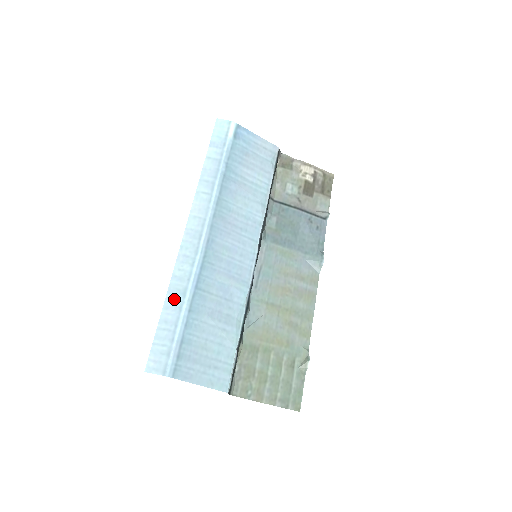
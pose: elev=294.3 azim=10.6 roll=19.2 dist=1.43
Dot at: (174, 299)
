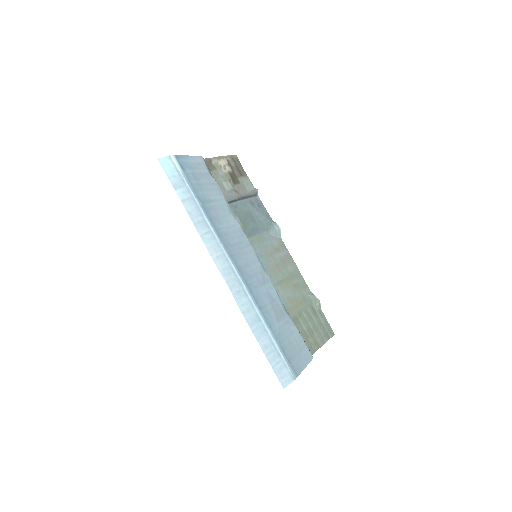
Dot at: (257, 328)
